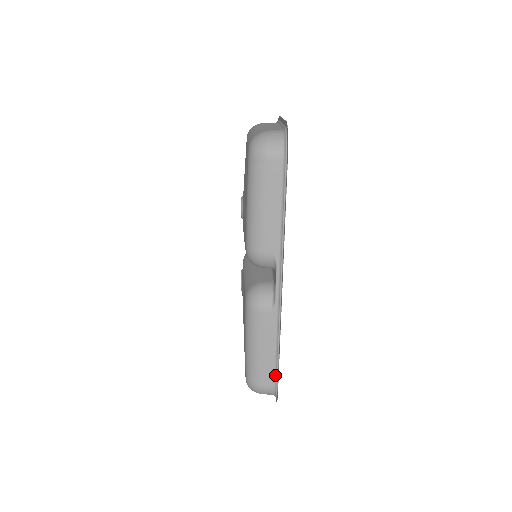
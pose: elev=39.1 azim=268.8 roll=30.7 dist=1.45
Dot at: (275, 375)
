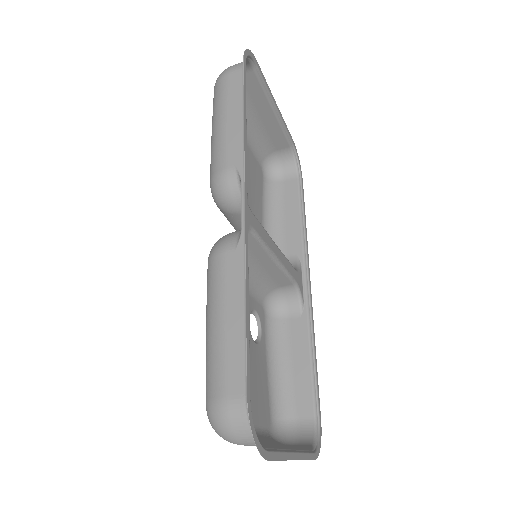
Dot at: occluded
